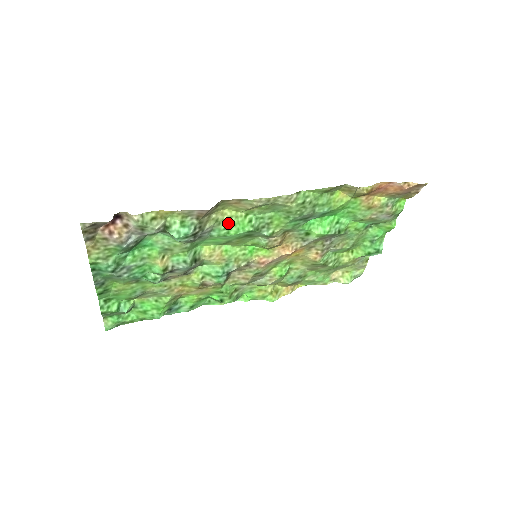
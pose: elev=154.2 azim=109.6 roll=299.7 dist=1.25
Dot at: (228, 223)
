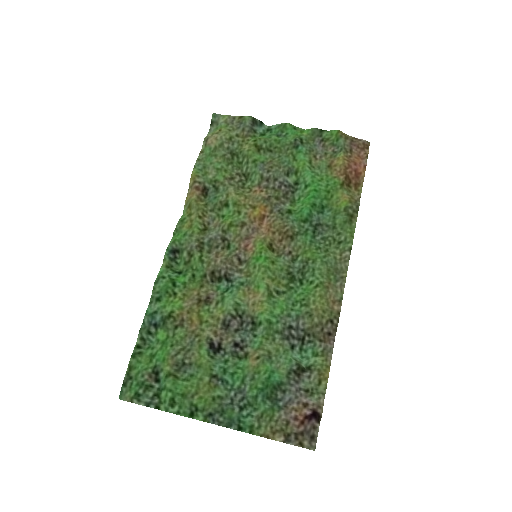
Dot at: (307, 303)
